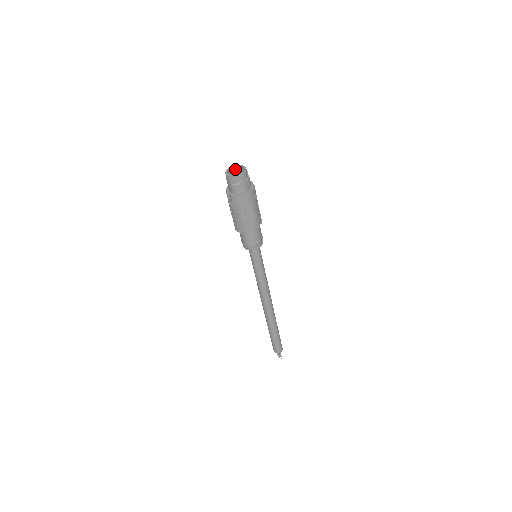
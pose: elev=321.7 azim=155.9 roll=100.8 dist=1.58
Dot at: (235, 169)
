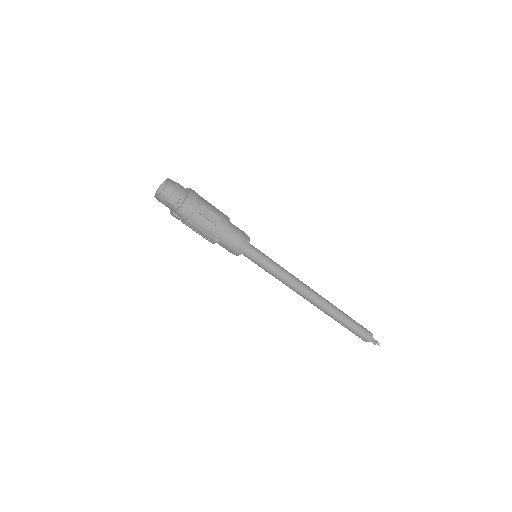
Dot at: occluded
